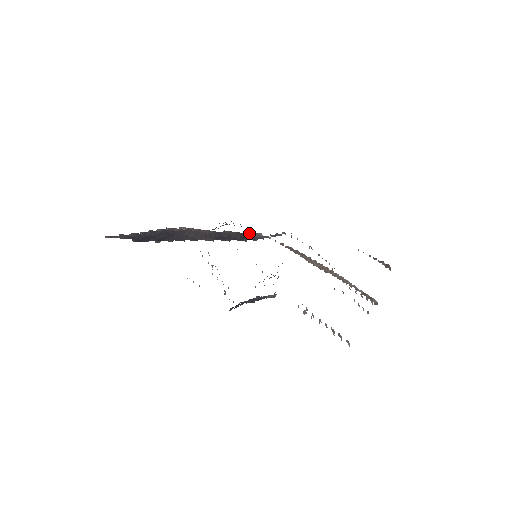
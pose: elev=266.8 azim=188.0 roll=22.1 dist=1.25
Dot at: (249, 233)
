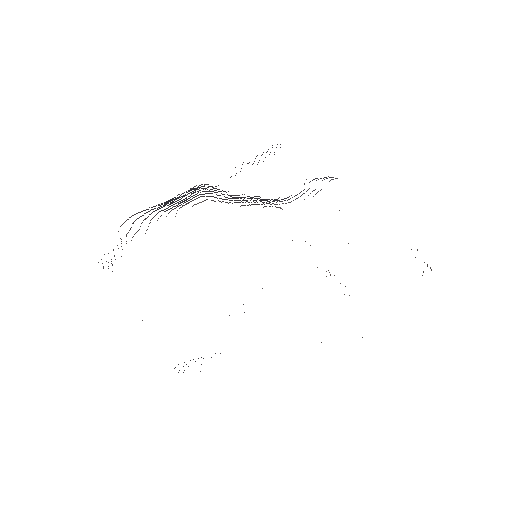
Dot at: occluded
